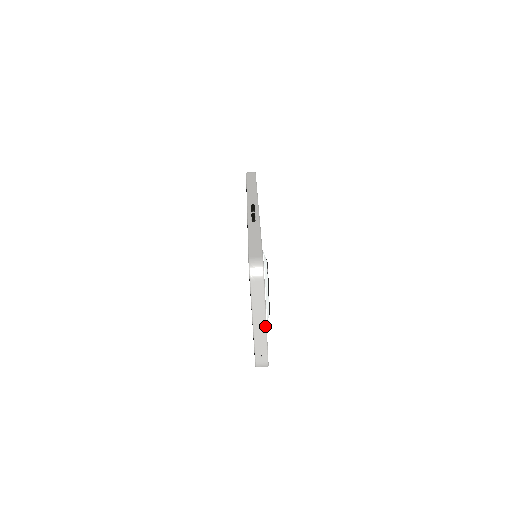
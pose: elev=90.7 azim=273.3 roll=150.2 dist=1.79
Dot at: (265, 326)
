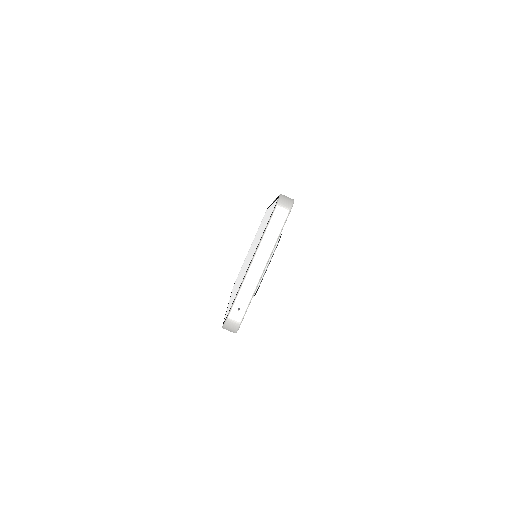
Dot at: (262, 272)
